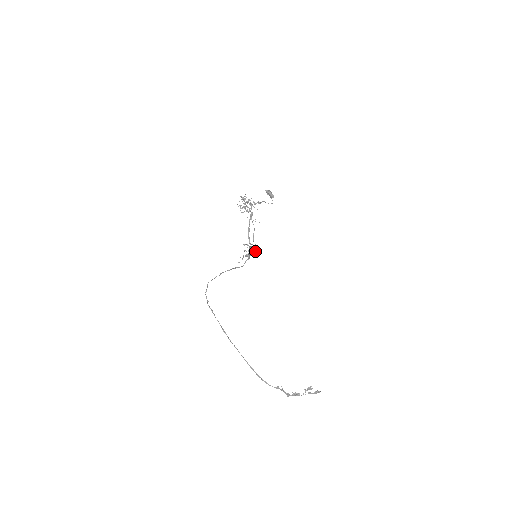
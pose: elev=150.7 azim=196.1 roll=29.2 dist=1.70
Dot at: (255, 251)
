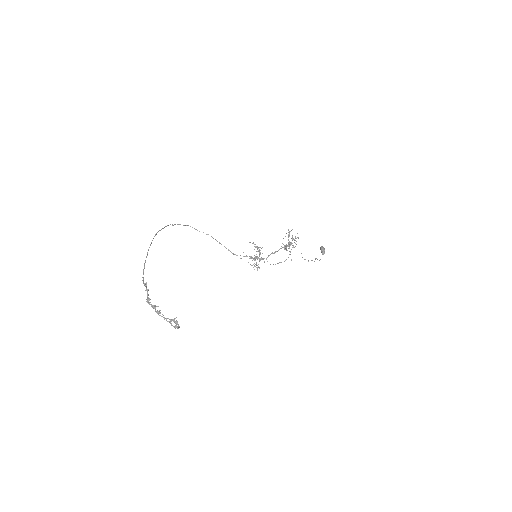
Dot at: (262, 258)
